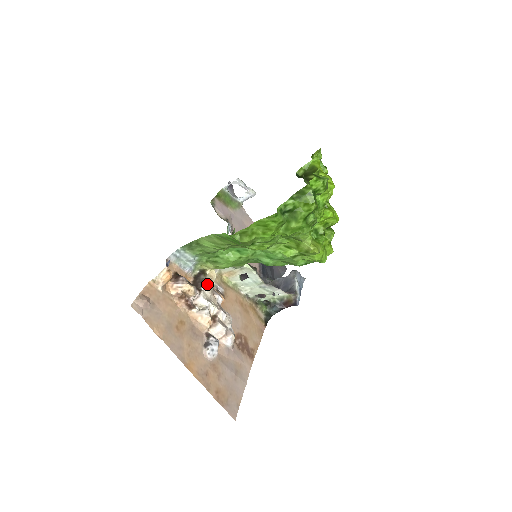
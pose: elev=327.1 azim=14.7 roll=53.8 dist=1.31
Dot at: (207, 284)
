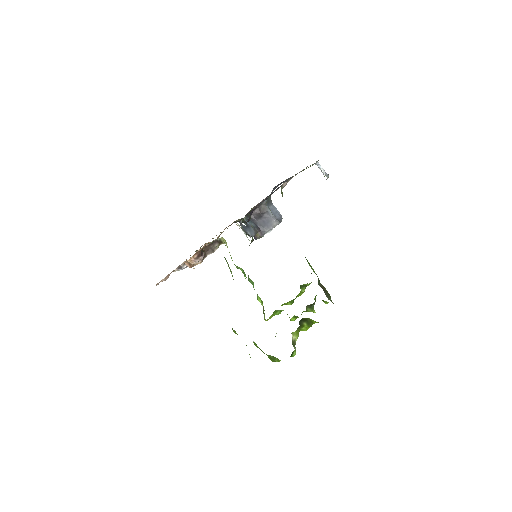
Dot at: occluded
